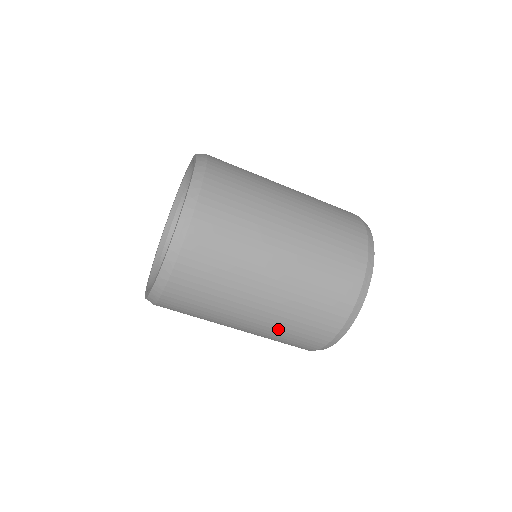
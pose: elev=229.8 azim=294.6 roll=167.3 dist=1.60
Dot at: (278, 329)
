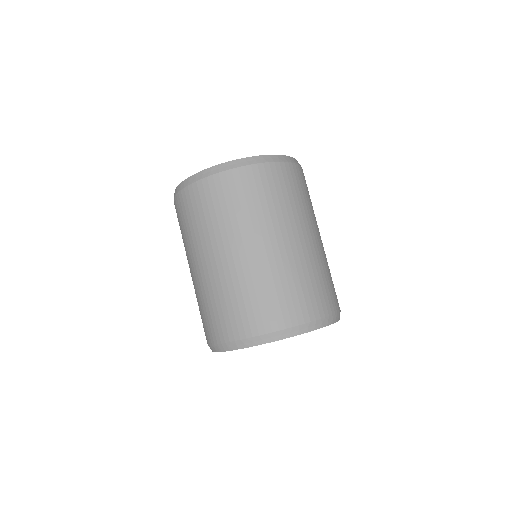
Dot at: (210, 292)
